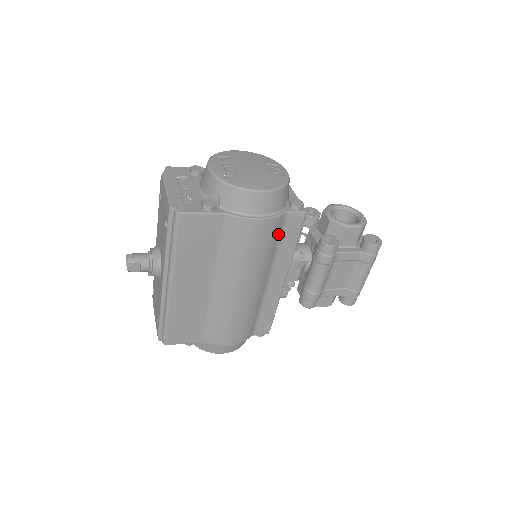
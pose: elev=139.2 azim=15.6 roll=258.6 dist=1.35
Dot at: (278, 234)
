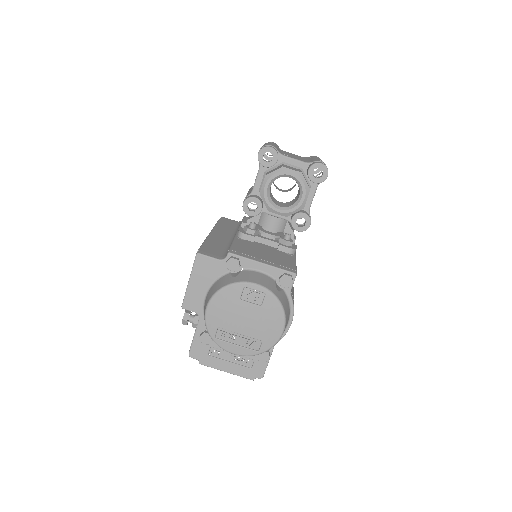
Dot at: occluded
